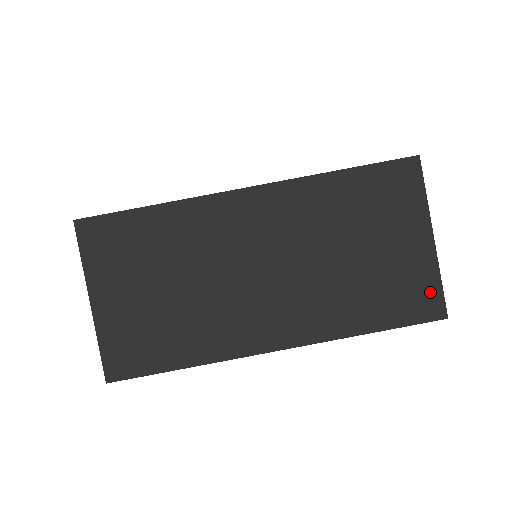
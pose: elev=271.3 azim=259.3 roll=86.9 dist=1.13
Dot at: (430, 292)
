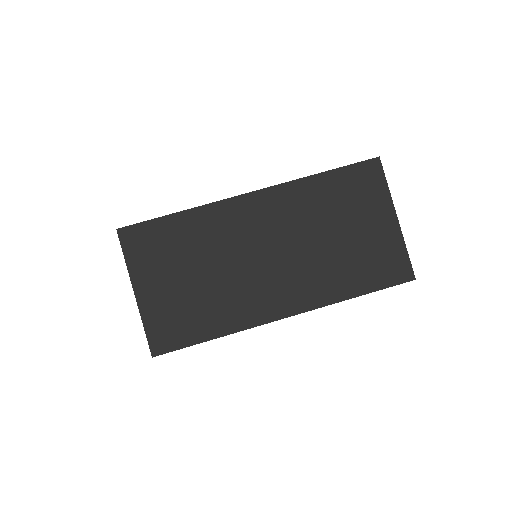
Dot at: (400, 260)
